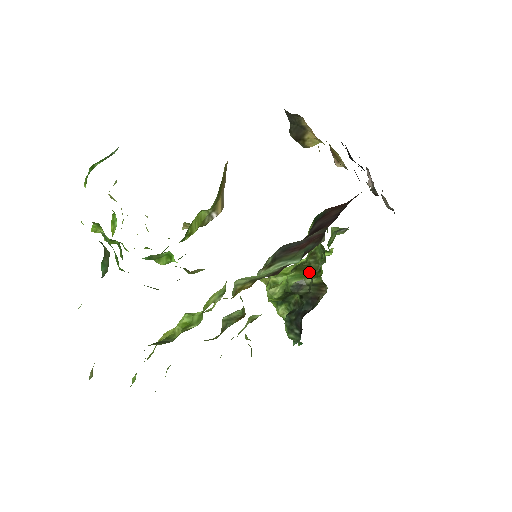
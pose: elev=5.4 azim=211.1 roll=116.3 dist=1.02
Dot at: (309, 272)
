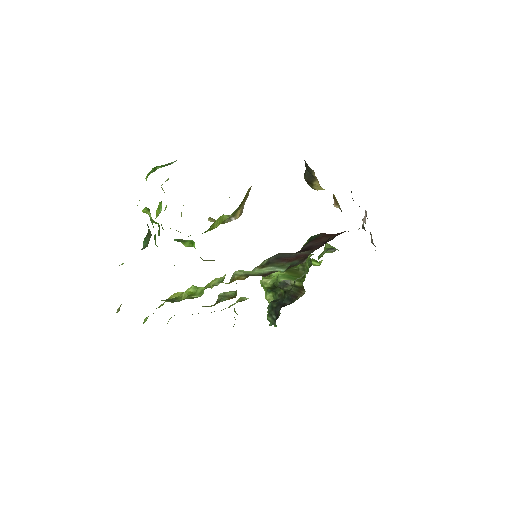
Dot at: (296, 276)
